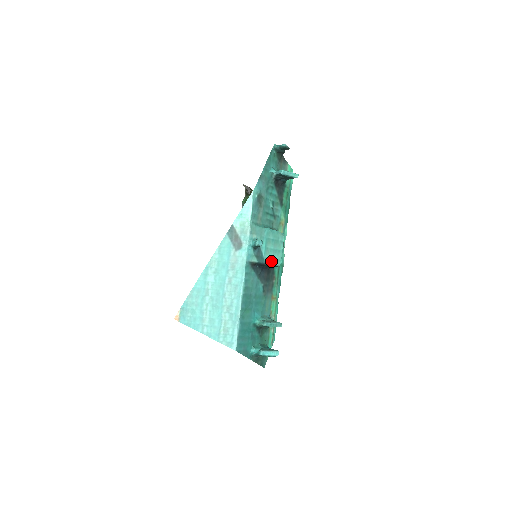
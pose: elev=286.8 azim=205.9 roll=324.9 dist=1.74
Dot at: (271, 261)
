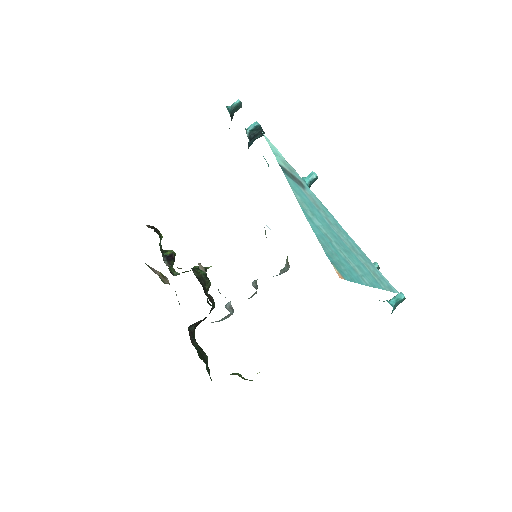
Dot at: occluded
